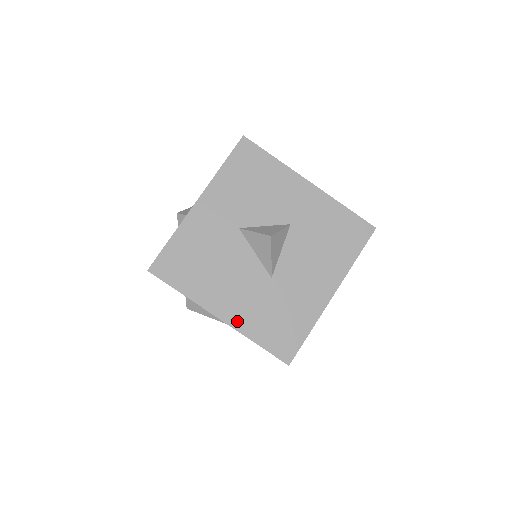
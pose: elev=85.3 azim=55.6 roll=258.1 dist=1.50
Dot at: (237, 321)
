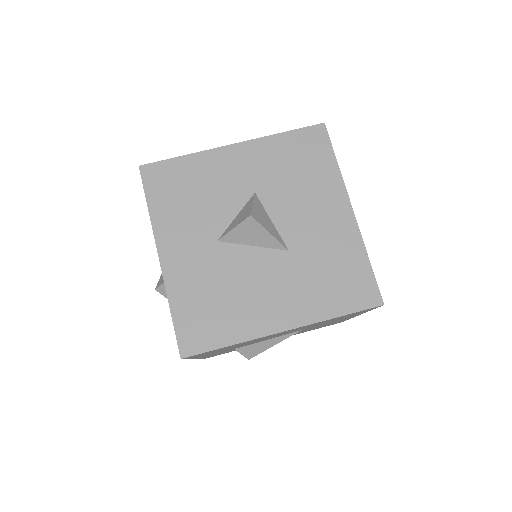
Dot at: (301, 316)
